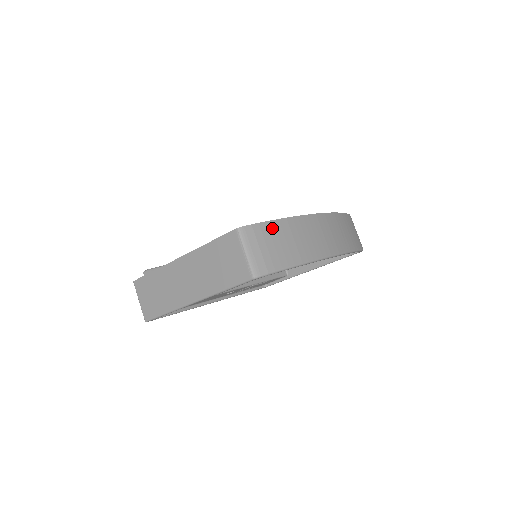
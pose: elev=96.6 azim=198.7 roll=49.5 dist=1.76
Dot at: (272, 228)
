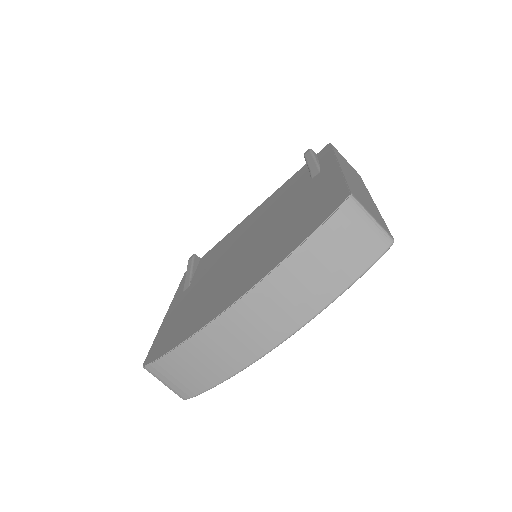
Dot at: (170, 361)
